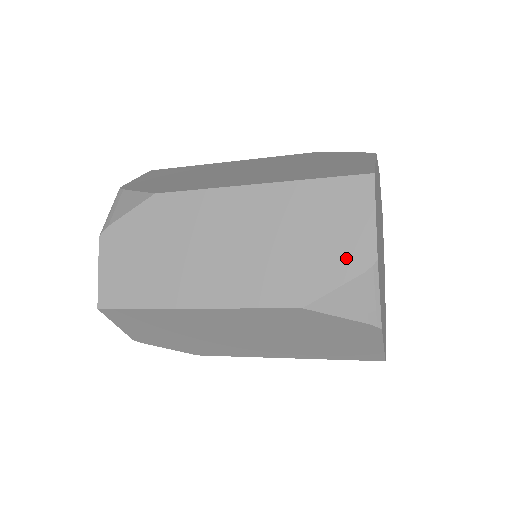
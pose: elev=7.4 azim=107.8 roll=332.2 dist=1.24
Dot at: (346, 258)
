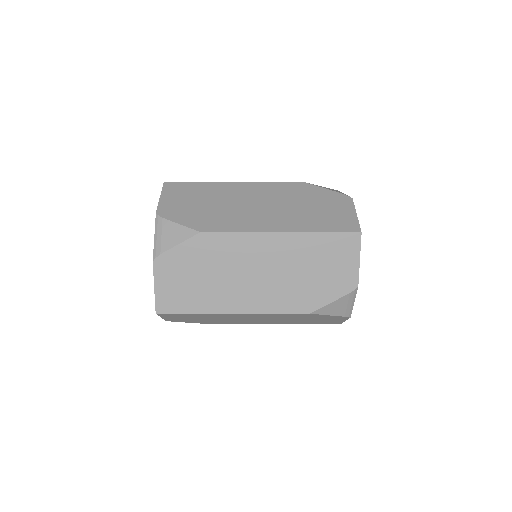
Dot at: (339, 284)
